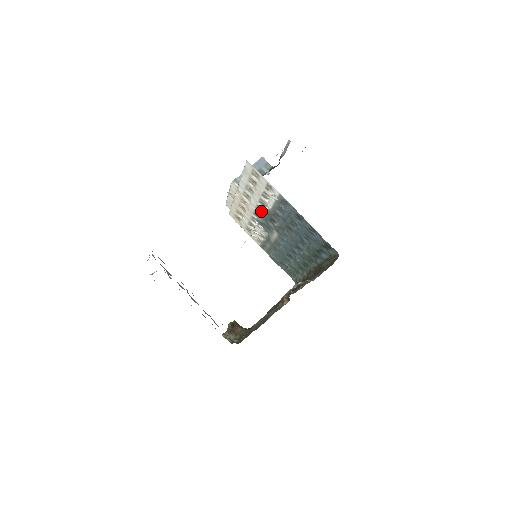
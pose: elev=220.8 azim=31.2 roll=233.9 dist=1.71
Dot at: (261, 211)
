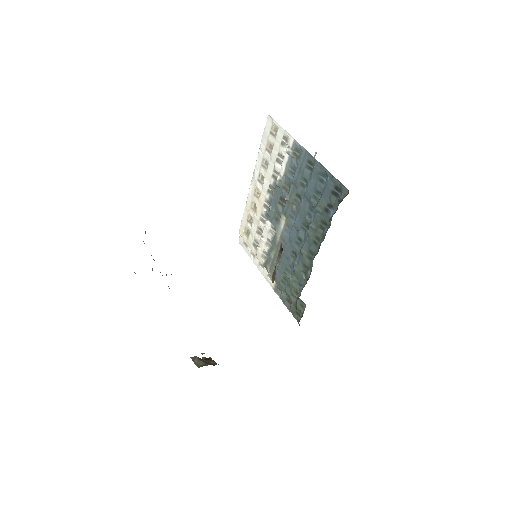
Dot at: (272, 195)
